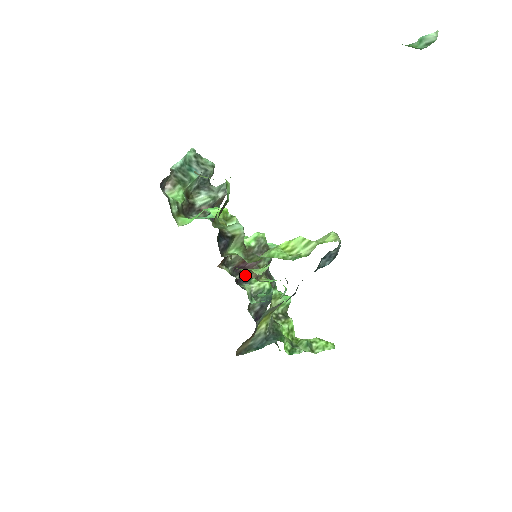
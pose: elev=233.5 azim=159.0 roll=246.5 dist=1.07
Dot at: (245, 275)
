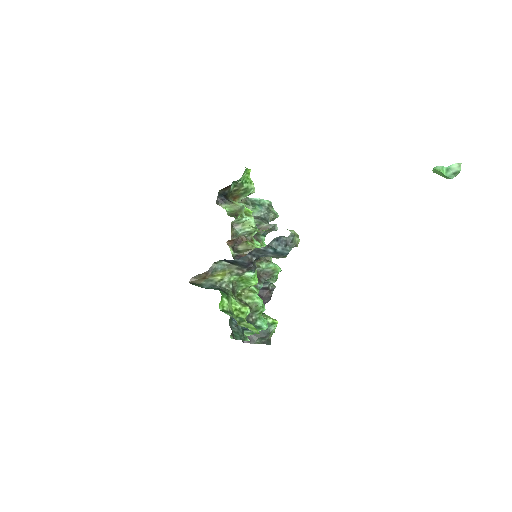
Dot at: occluded
